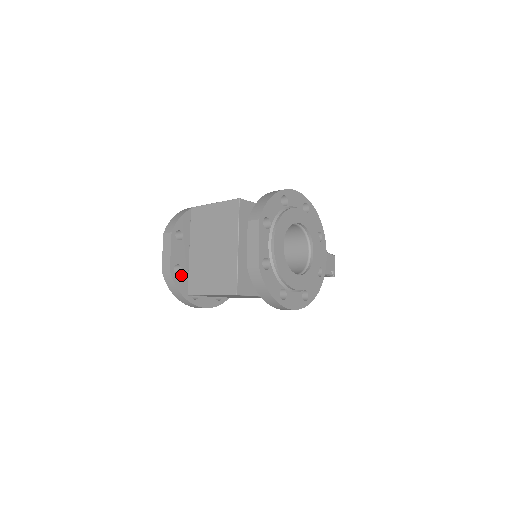
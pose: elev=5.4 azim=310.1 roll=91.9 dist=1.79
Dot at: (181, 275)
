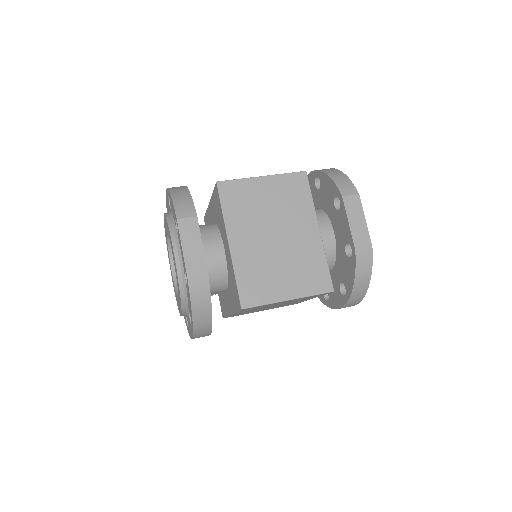
Dot at: occluded
